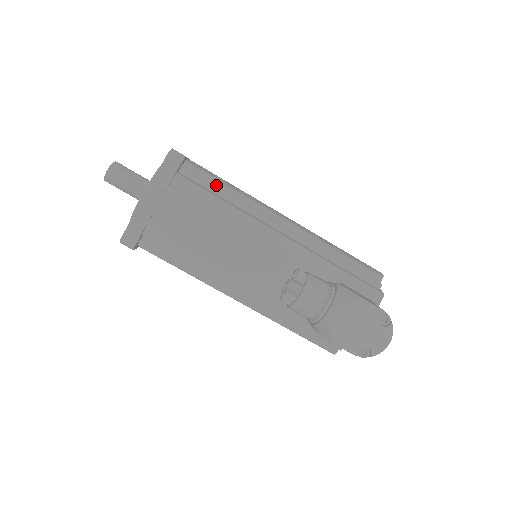
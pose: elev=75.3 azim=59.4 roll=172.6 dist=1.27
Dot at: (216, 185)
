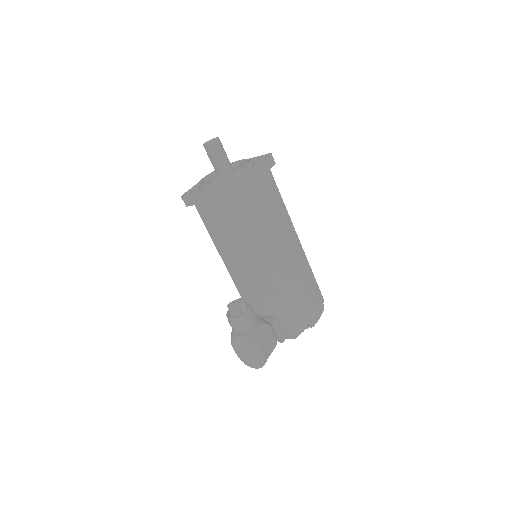
Dot at: (253, 216)
